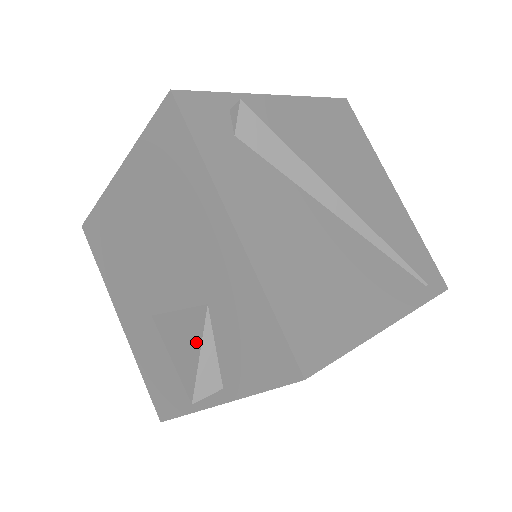
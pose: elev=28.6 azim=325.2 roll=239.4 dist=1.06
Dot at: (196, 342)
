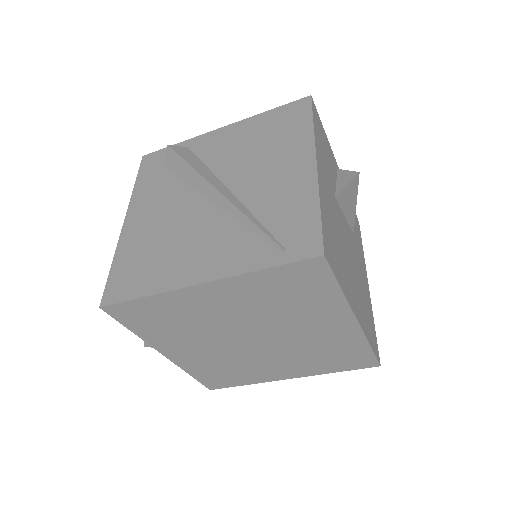
Dot at: occluded
